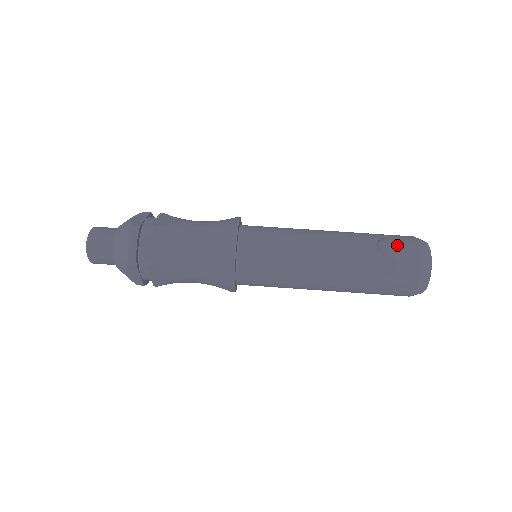
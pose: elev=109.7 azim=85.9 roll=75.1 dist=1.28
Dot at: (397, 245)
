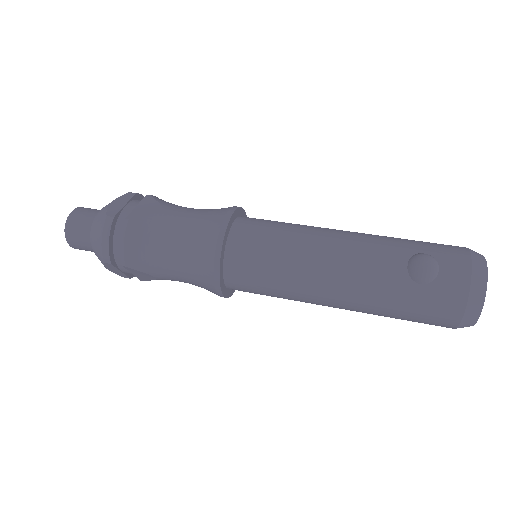
Dot at: (437, 266)
